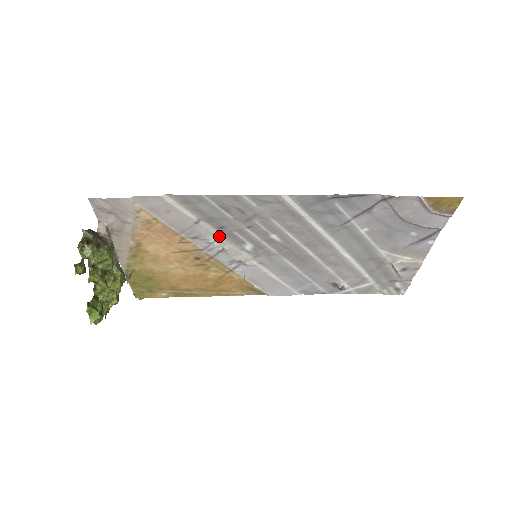
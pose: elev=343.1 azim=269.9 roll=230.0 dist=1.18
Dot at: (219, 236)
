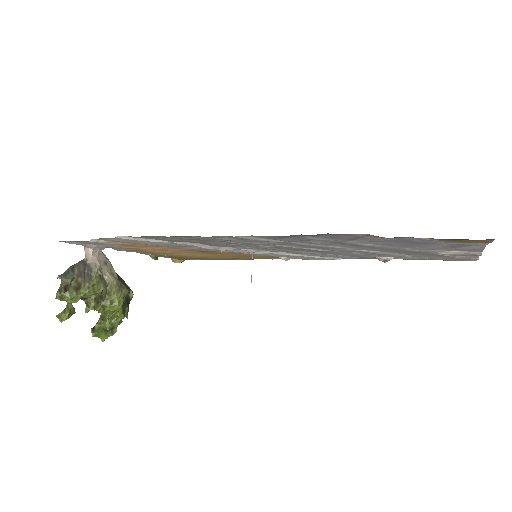
Dot at: (206, 245)
